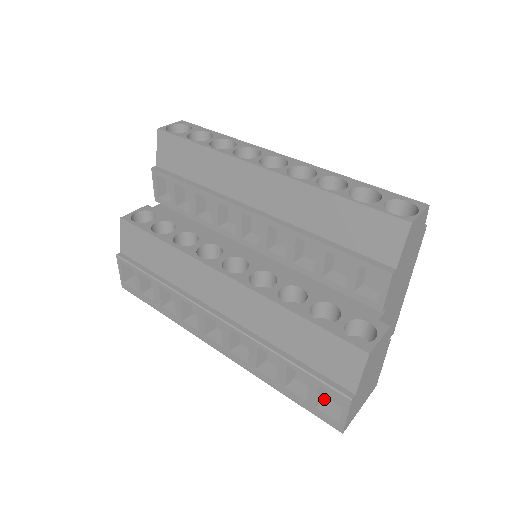
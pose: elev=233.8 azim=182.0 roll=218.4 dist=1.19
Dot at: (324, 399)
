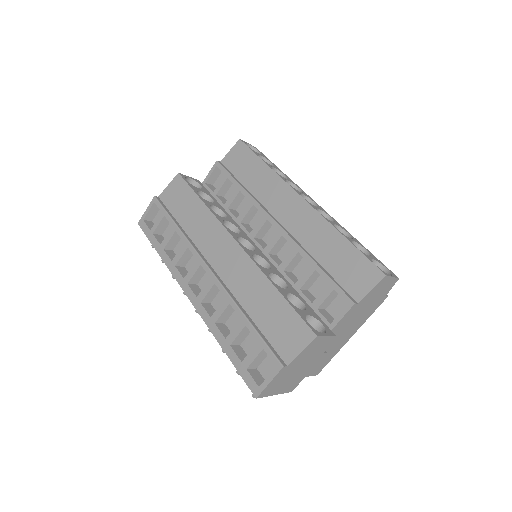
Dot at: (255, 368)
